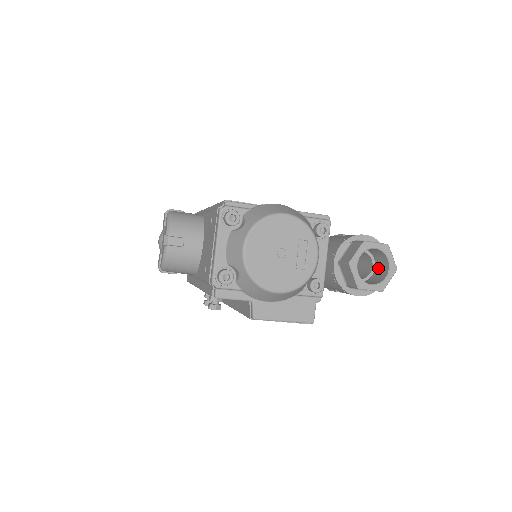
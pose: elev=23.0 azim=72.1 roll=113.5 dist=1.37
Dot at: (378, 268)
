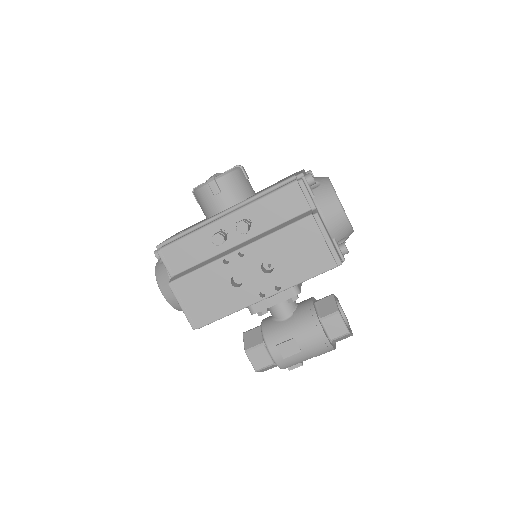
Dot at: occluded
